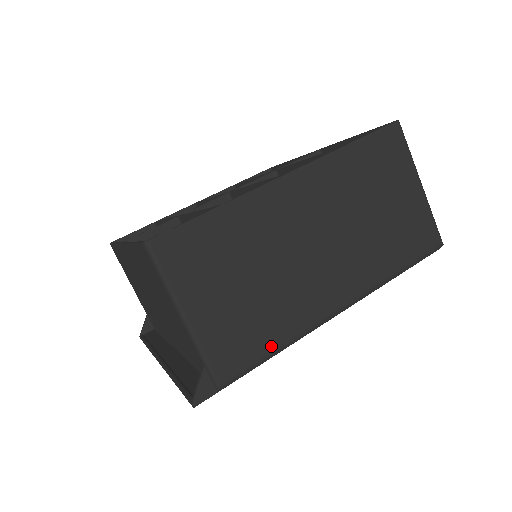
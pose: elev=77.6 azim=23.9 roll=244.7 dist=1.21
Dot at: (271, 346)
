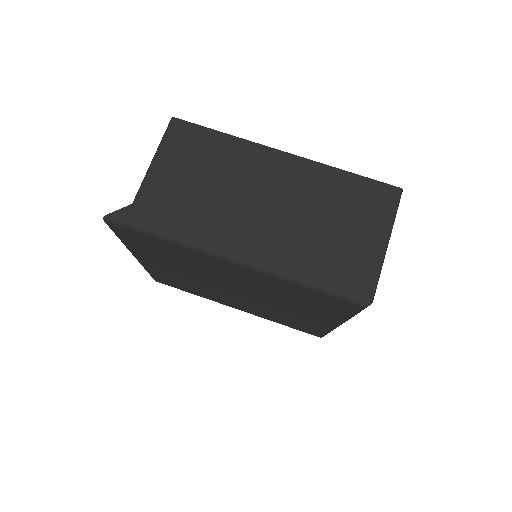
Dot at: (177, 231)
